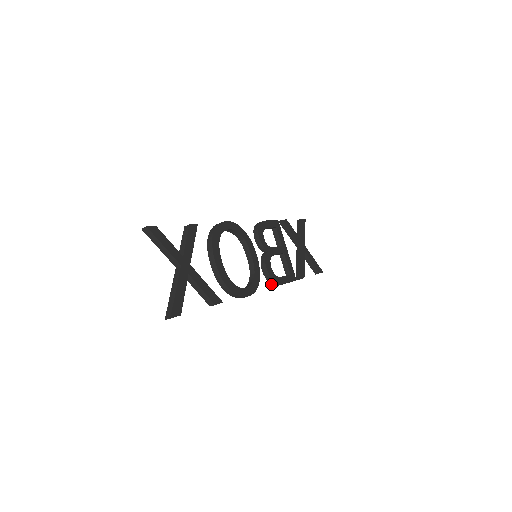
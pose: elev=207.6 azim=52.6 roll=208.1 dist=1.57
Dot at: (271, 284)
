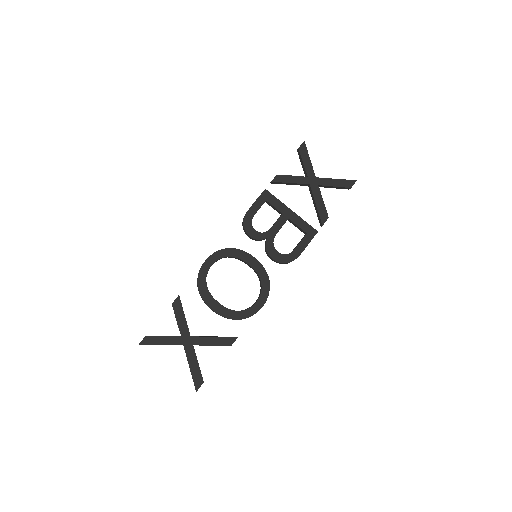
Dot at: occluded
